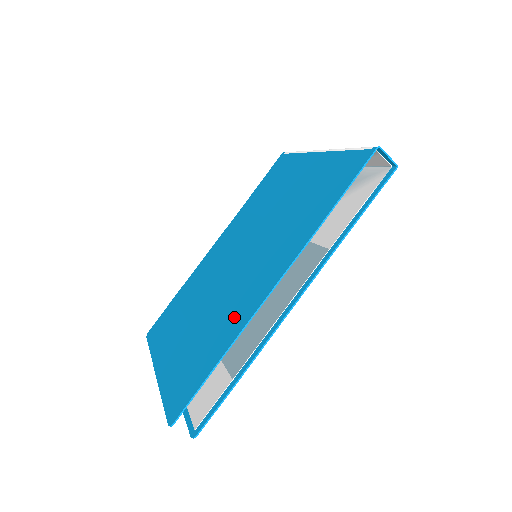
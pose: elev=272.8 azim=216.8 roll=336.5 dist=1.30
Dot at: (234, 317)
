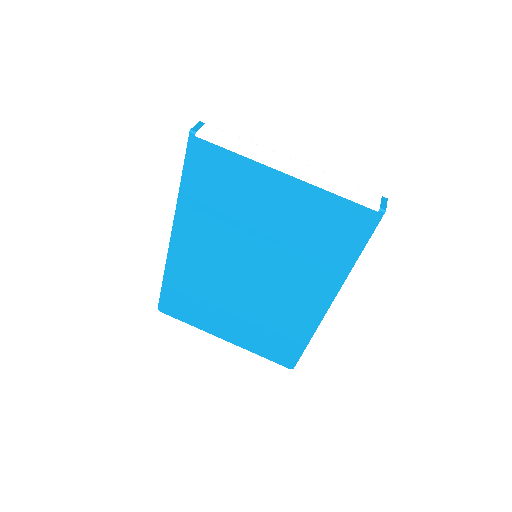
Dot at: (298, 319)
